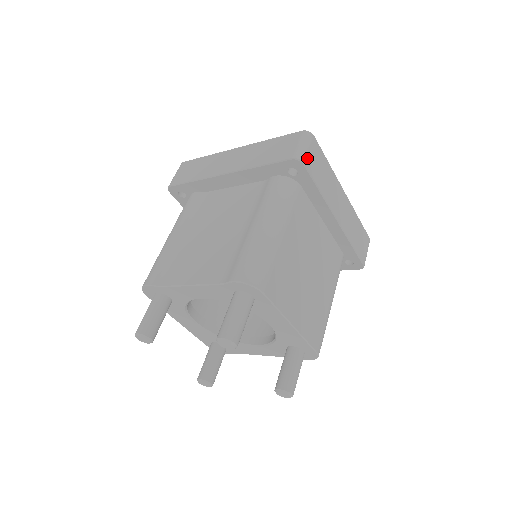
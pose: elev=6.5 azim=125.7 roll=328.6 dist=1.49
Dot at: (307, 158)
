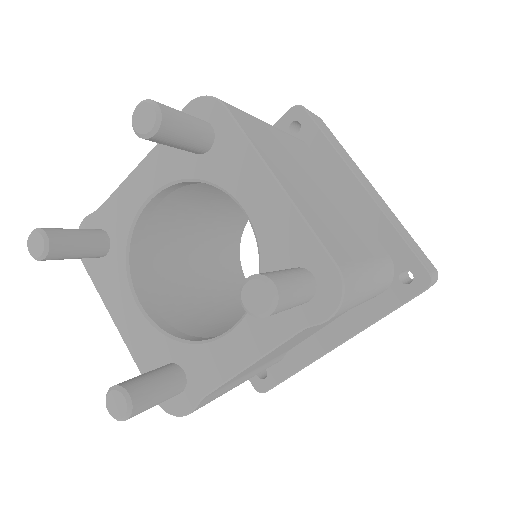
Dot at: (310, 113)
